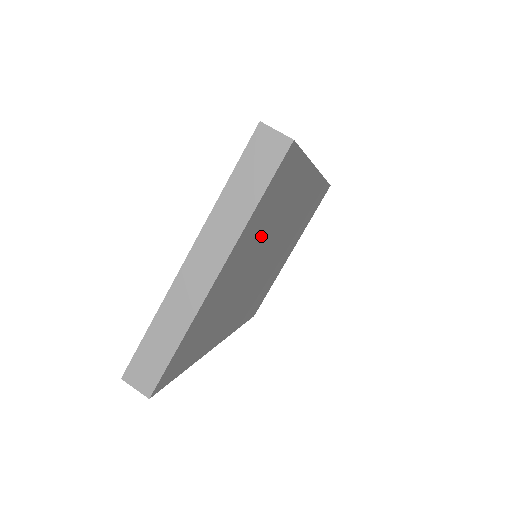
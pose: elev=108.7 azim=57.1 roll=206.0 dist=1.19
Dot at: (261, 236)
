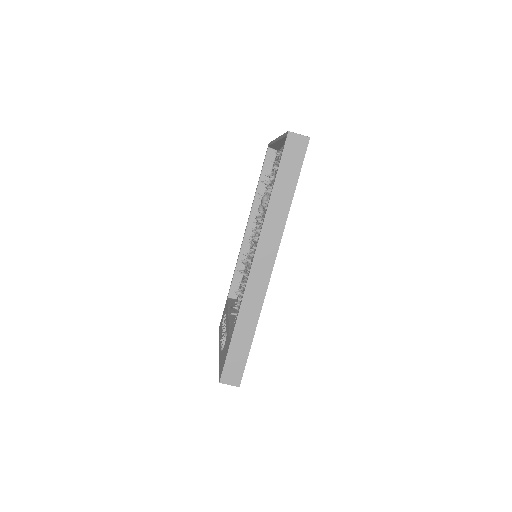
Dot at: occluded
